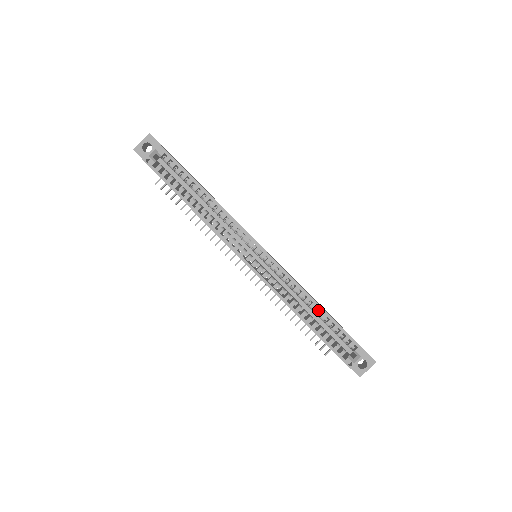
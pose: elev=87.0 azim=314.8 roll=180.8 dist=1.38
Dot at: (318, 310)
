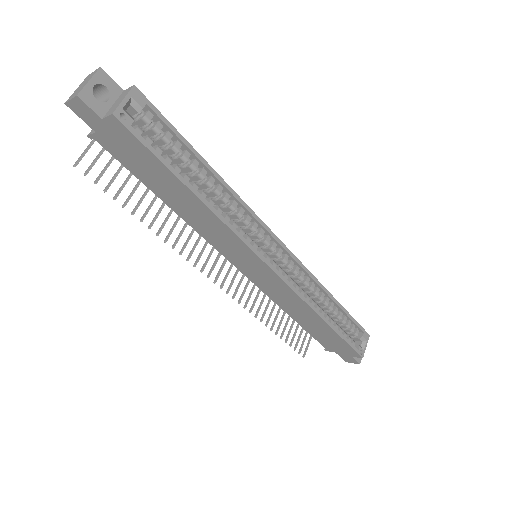
Dot at: (332, 304)
